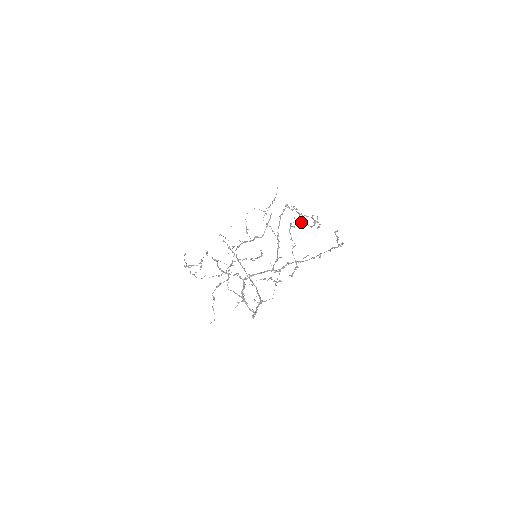
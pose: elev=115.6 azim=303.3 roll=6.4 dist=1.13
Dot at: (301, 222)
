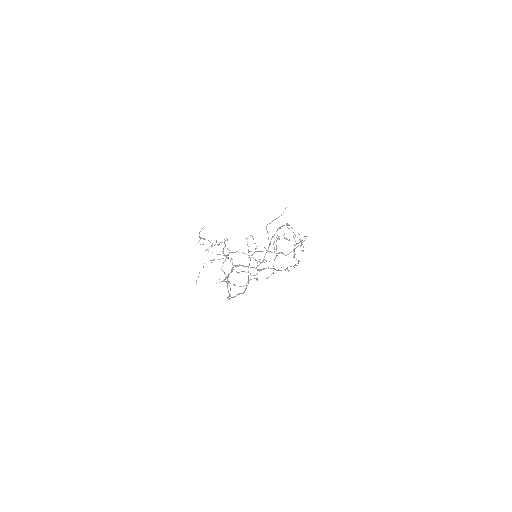
Dot at: (286, 238)
